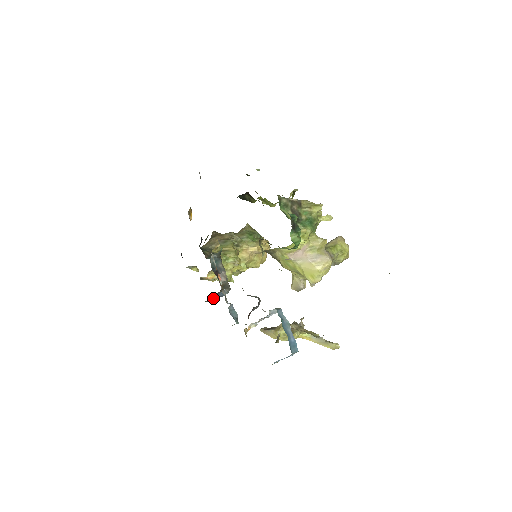
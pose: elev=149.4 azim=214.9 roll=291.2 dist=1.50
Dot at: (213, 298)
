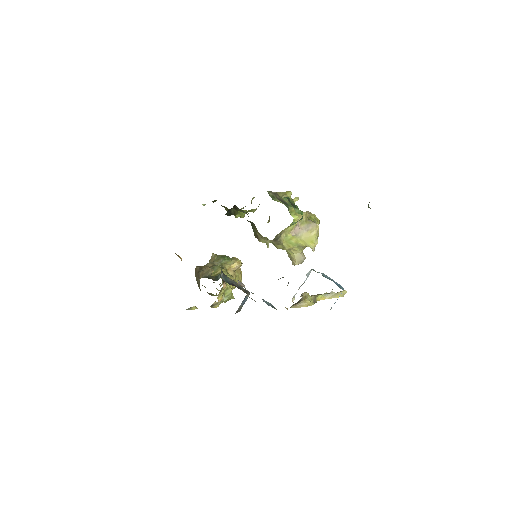
Dot at: (239, 307)
